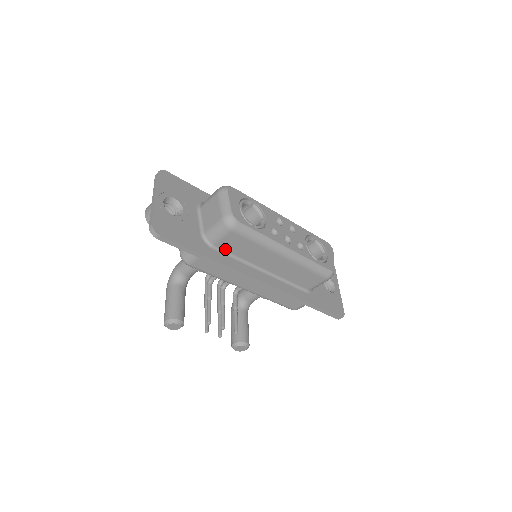
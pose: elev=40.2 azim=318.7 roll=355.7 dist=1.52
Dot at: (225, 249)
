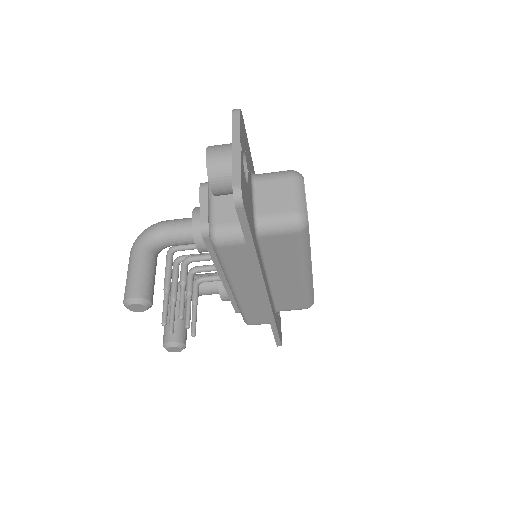
Dot at: (264, 245)
